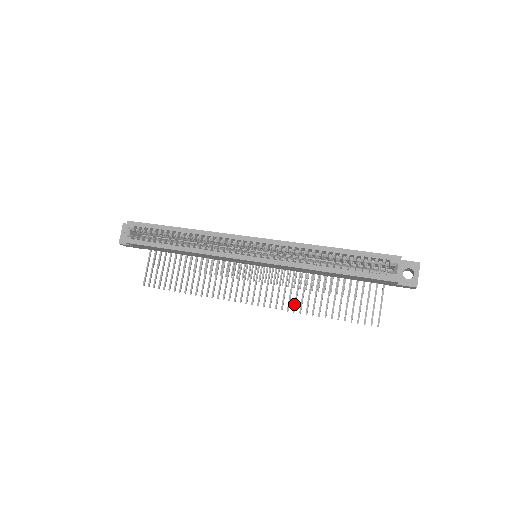
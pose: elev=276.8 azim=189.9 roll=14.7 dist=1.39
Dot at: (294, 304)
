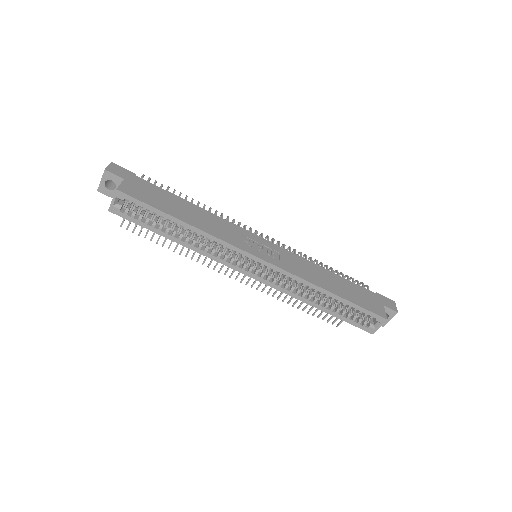
Dot at: (275, 292)
